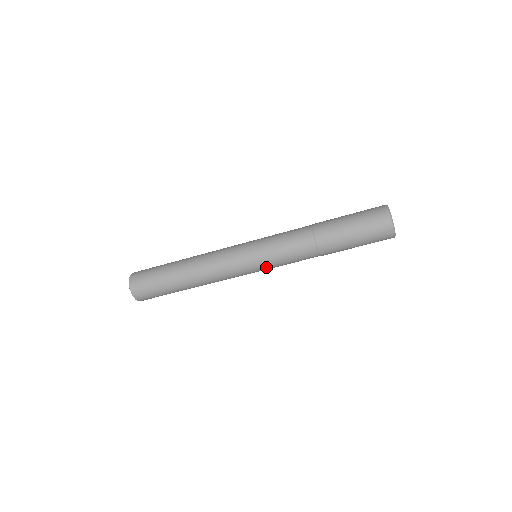
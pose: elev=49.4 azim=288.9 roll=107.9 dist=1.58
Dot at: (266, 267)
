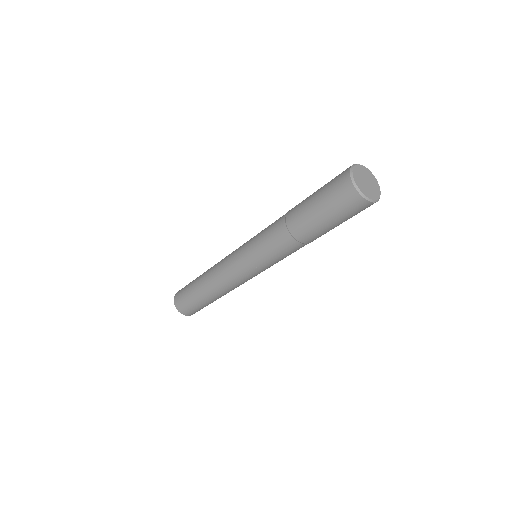
Dot at: (267, 268)
